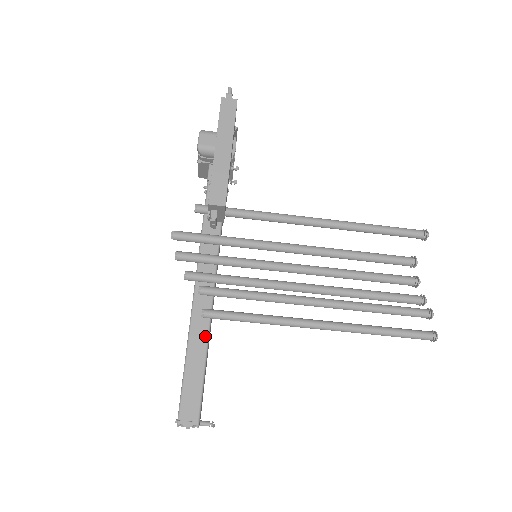
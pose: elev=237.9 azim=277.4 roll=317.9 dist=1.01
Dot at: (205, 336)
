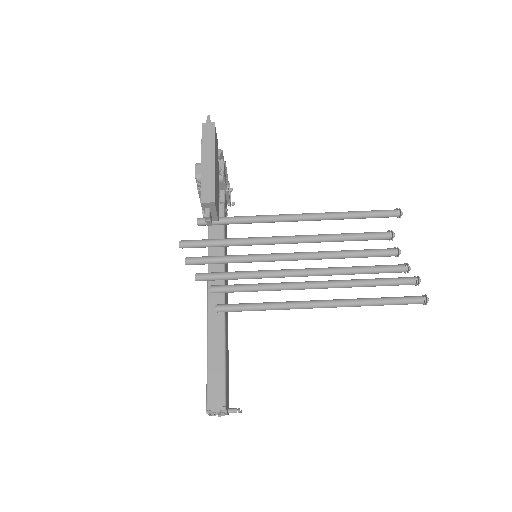
Dot at: (222, 331)
